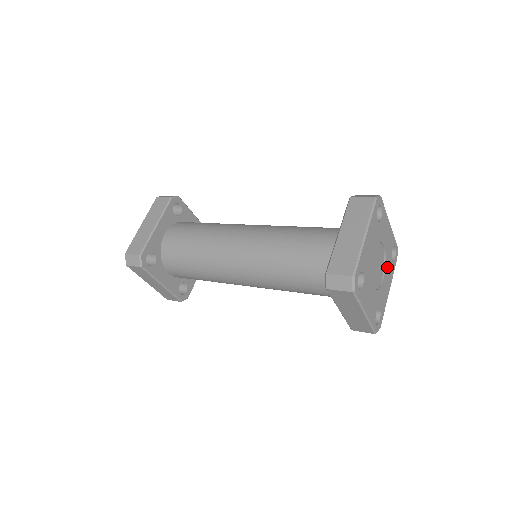
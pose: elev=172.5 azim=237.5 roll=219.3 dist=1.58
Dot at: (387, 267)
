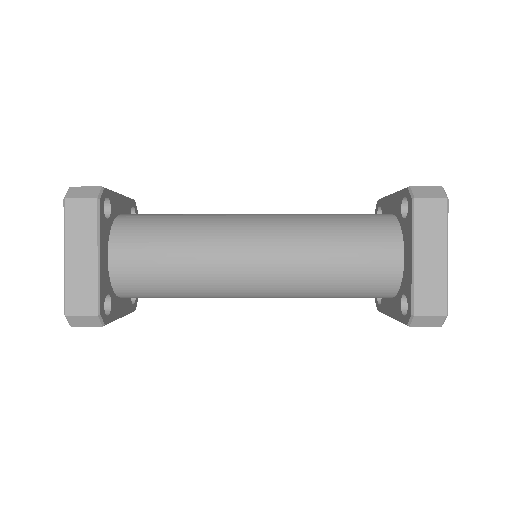
Dot at: occluded
